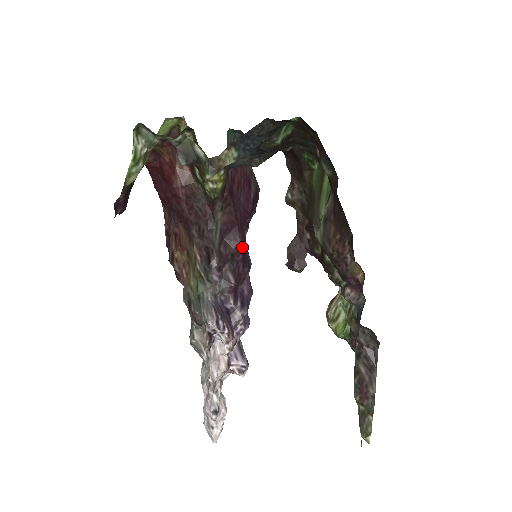
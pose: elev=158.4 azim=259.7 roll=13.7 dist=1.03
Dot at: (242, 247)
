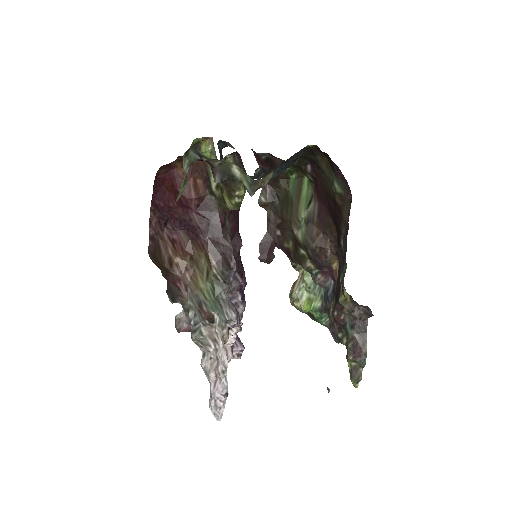
Dot at: occluded
